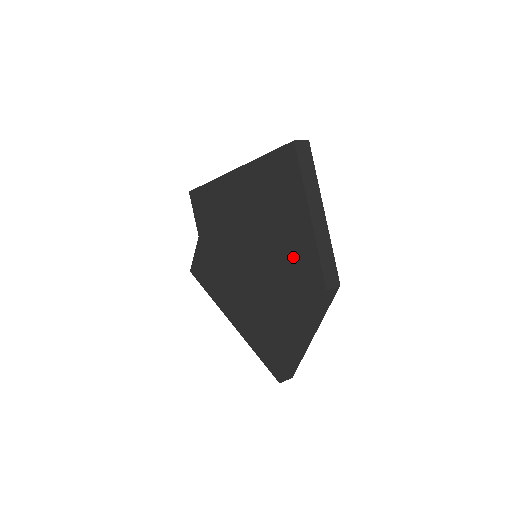
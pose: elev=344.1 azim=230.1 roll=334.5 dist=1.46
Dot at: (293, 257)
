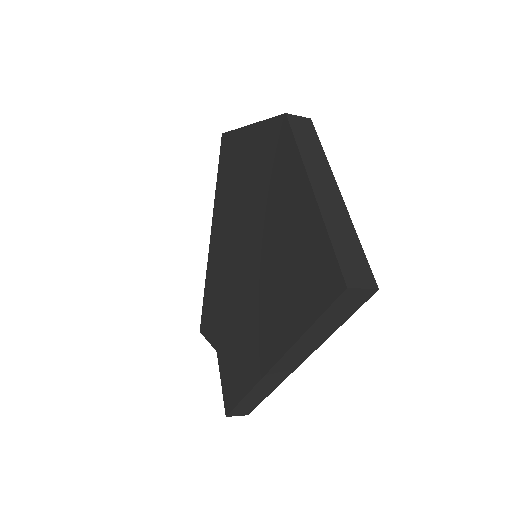
Dot at: (259, 166)
